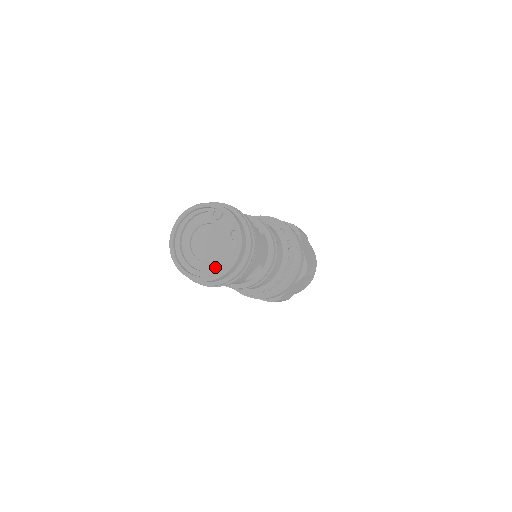
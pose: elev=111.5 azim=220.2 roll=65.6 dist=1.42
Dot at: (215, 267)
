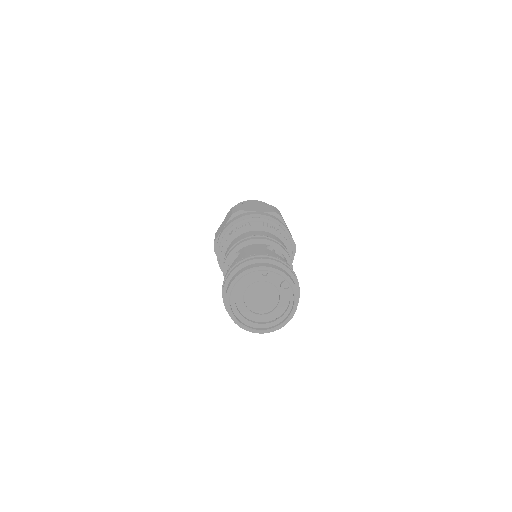
Dot at: (274, 316)
